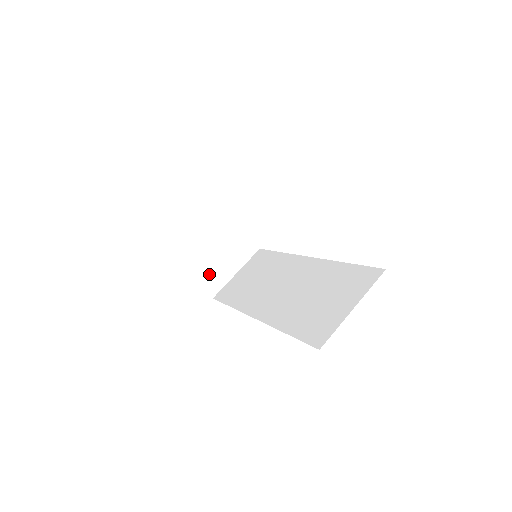
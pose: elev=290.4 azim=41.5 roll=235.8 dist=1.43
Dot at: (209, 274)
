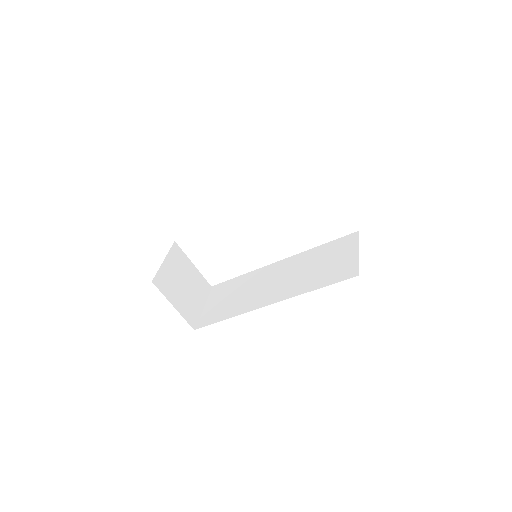
Dot at: (186, 308)
